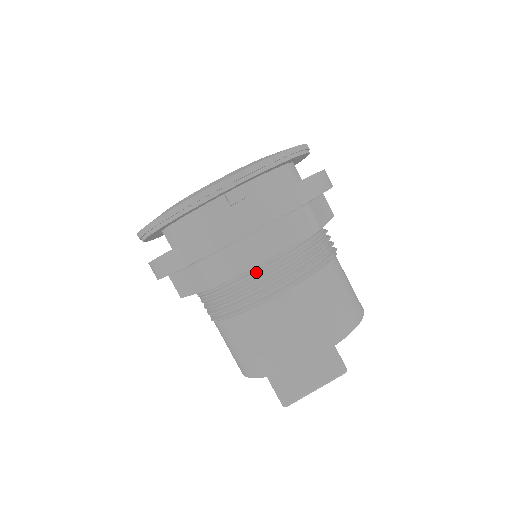
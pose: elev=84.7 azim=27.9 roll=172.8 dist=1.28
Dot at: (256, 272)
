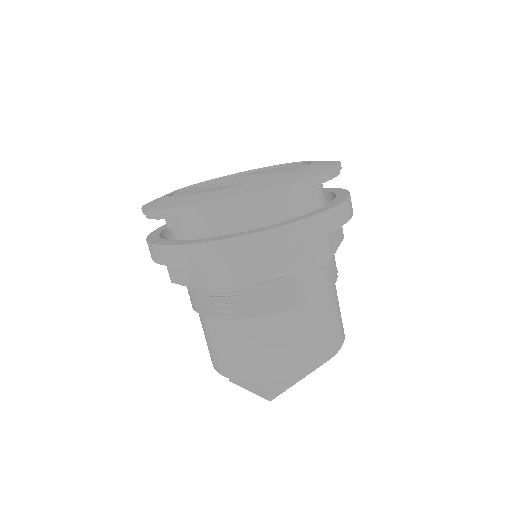
Dot at: occluded
